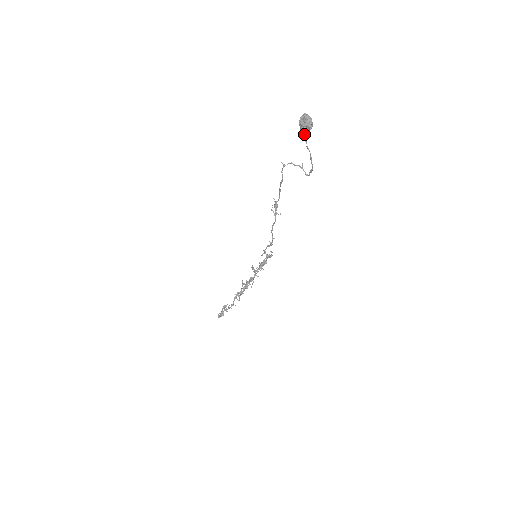
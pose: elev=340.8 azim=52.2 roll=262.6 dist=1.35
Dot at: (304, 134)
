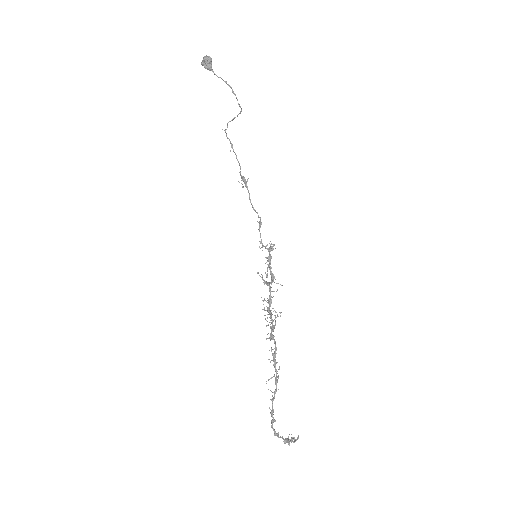
Dot at: (209, 68)
